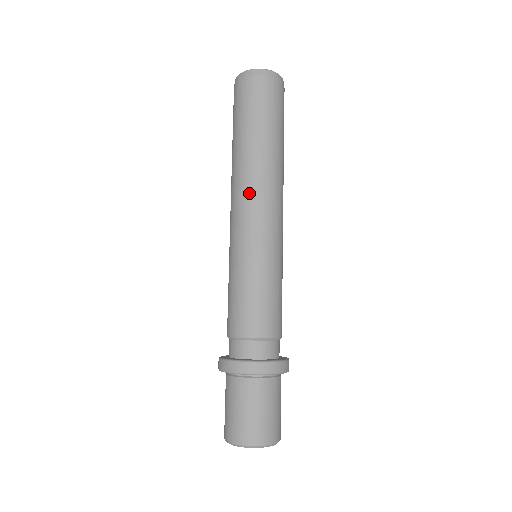
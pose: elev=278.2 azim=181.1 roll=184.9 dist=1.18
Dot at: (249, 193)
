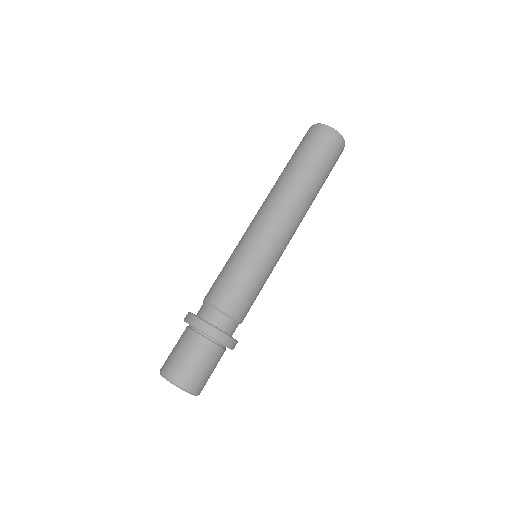
Dot at: (261, 206)
